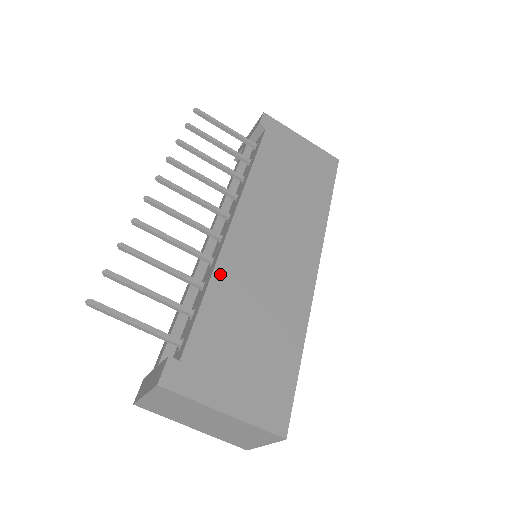
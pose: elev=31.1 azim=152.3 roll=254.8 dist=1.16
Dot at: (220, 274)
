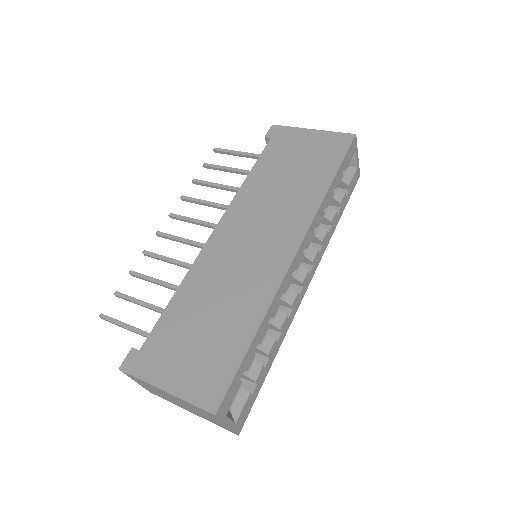
Dot at: (190, 278)
